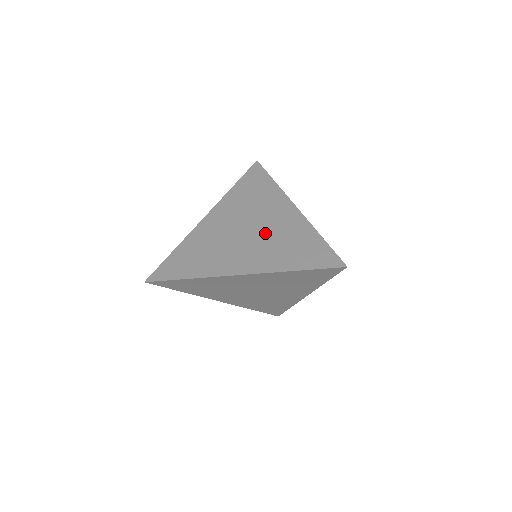
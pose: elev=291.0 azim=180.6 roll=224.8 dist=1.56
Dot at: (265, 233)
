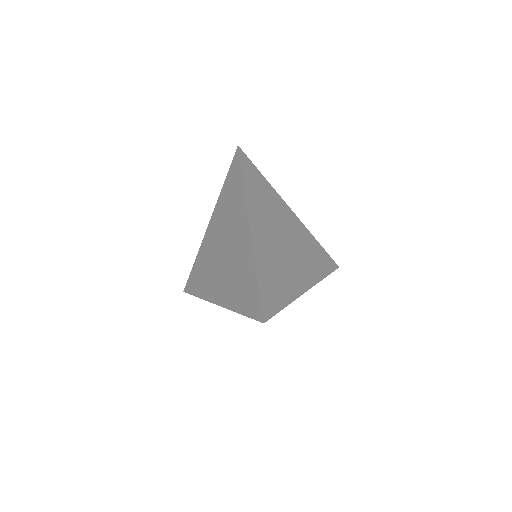
Dot at: (231, 259)
